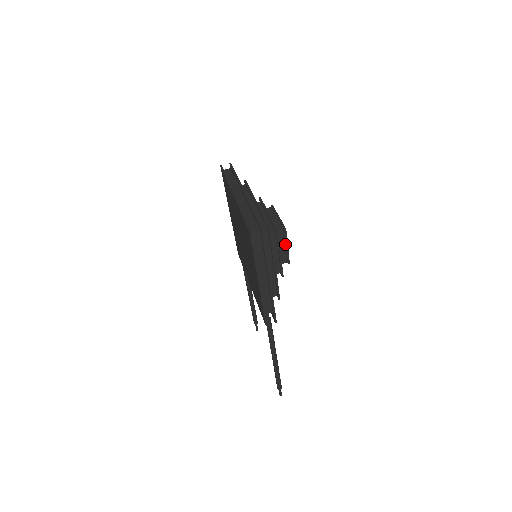
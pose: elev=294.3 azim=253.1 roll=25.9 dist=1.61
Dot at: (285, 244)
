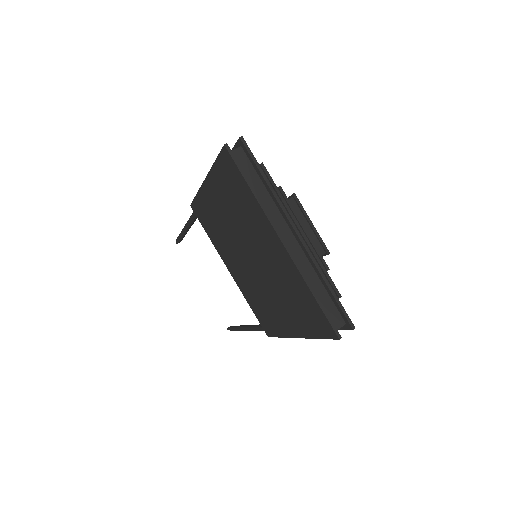
Dot at: occluded
